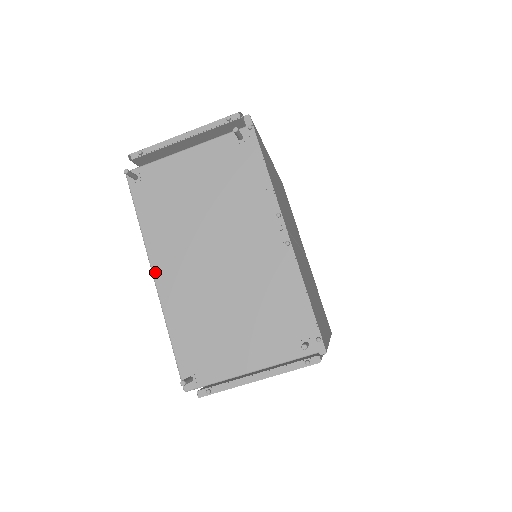
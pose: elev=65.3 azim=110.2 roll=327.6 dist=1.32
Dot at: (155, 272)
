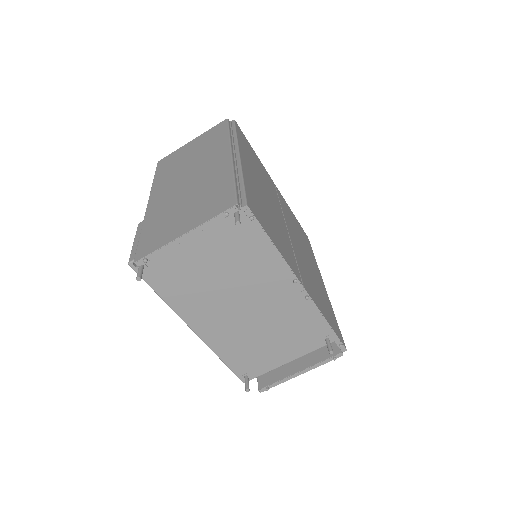
Dot at: (192, 327)
